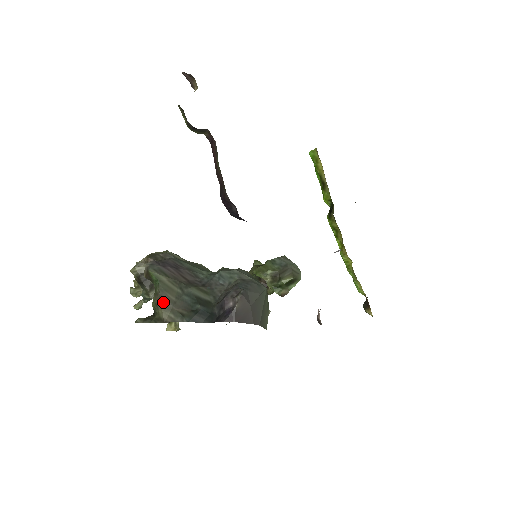
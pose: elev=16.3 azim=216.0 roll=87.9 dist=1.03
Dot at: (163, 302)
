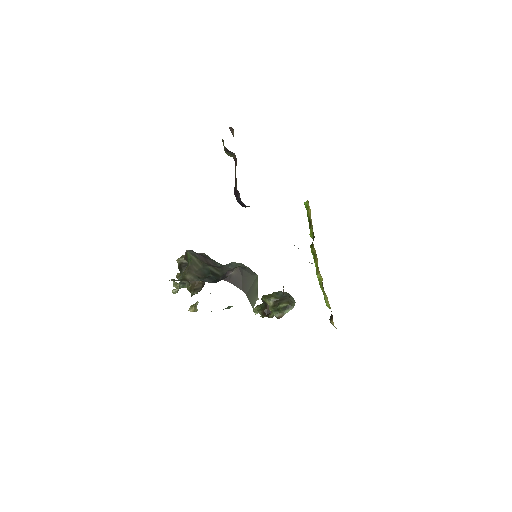
Dot at: (190, 270)
